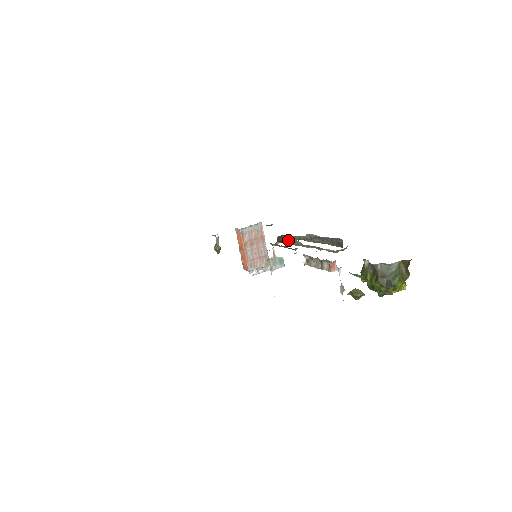
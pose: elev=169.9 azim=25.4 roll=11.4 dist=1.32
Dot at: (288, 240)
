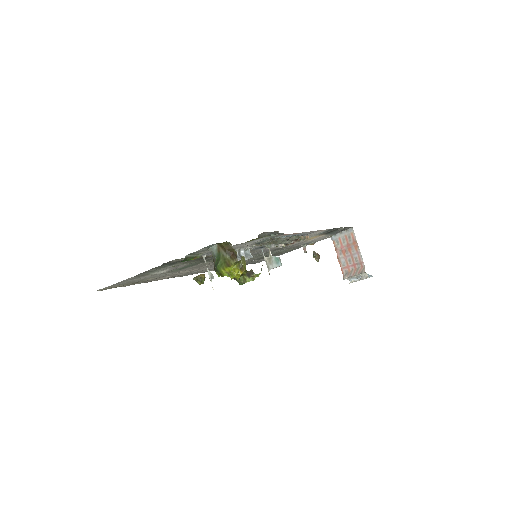
Dot at: occluded
